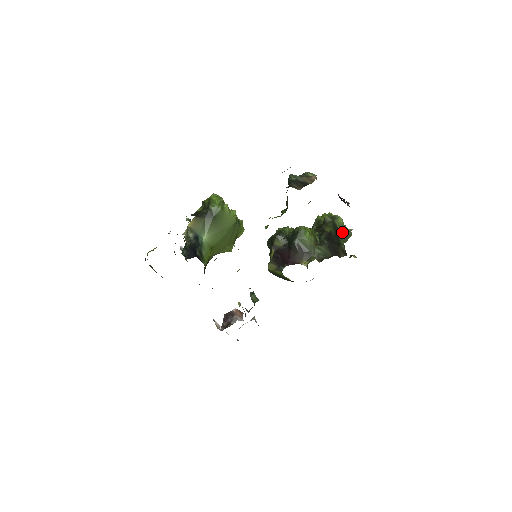
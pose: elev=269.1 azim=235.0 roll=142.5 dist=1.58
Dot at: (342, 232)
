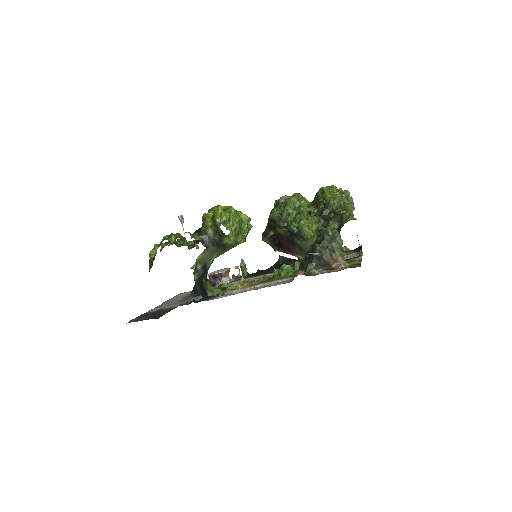
Dot at: (345, 222)
